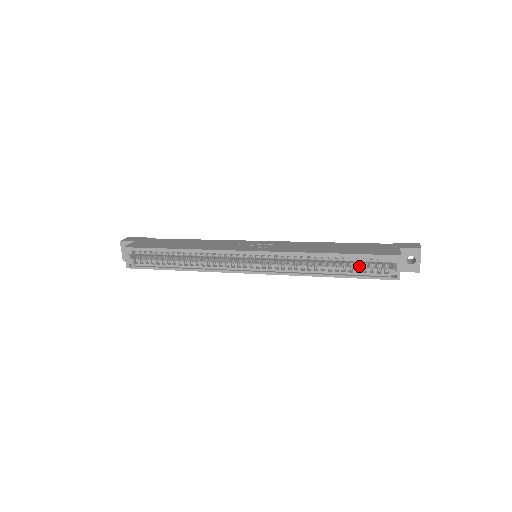
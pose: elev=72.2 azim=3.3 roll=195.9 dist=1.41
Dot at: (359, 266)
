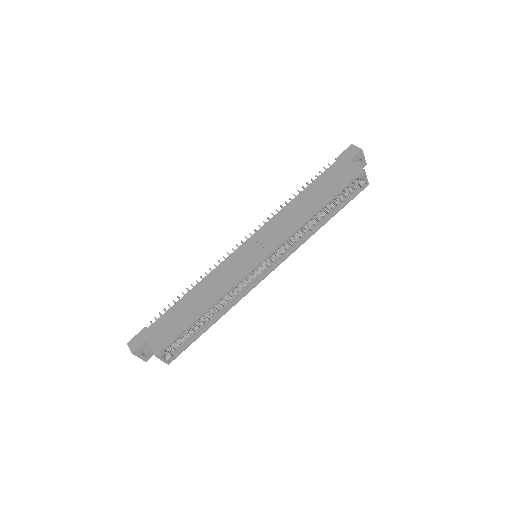
Dot at: (338, 198)
